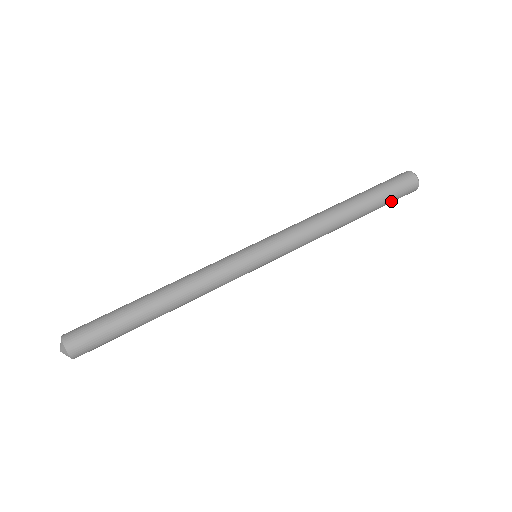
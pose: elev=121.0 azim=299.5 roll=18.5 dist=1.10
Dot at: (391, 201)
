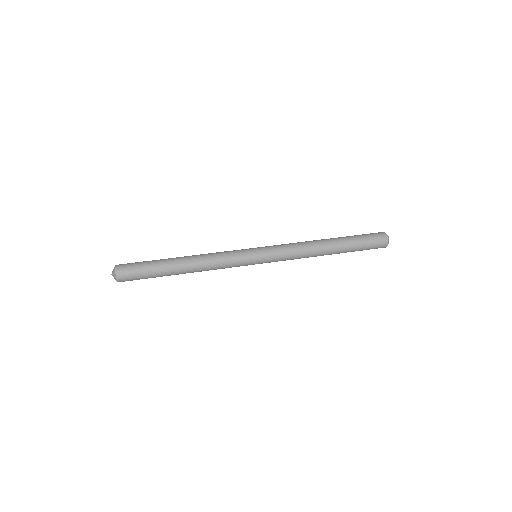
Dot at: (364, 240)
